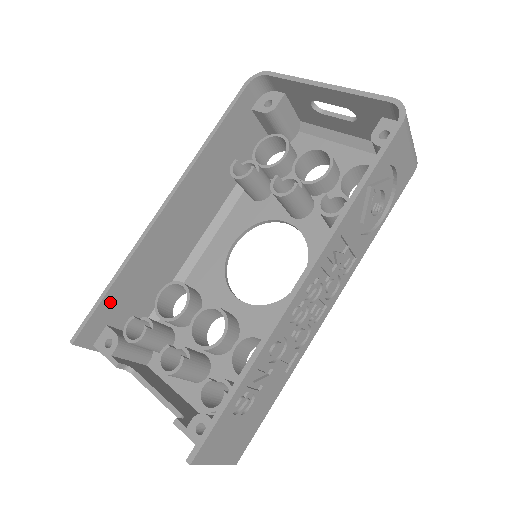
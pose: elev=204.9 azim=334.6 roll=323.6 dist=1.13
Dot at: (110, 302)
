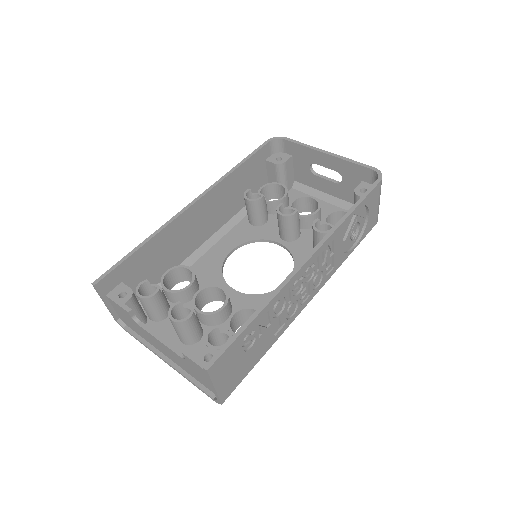
Dot at: (132, 262)
